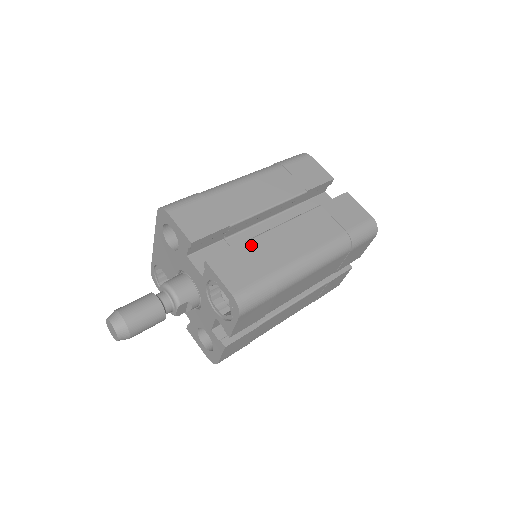
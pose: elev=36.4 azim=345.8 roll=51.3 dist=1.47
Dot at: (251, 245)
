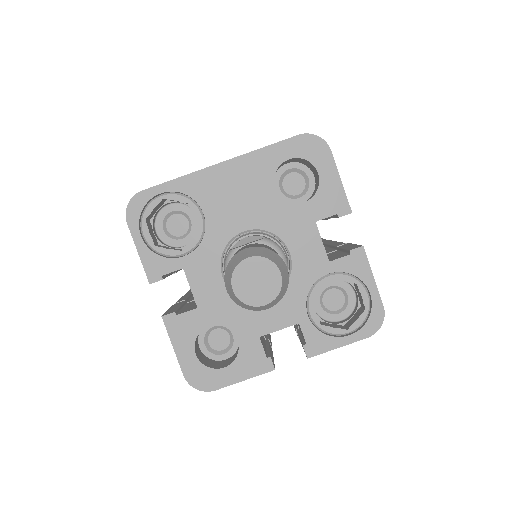
Dot at: occluded
